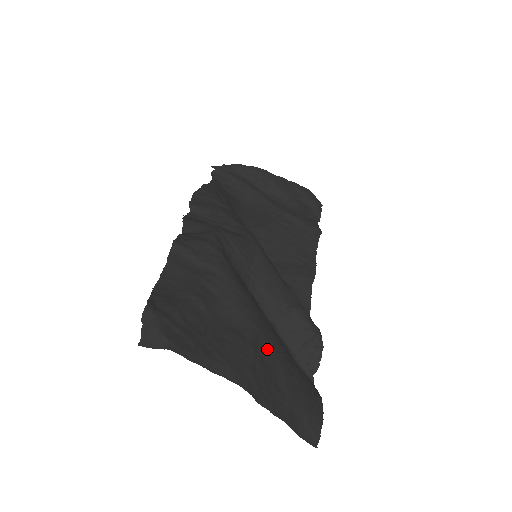
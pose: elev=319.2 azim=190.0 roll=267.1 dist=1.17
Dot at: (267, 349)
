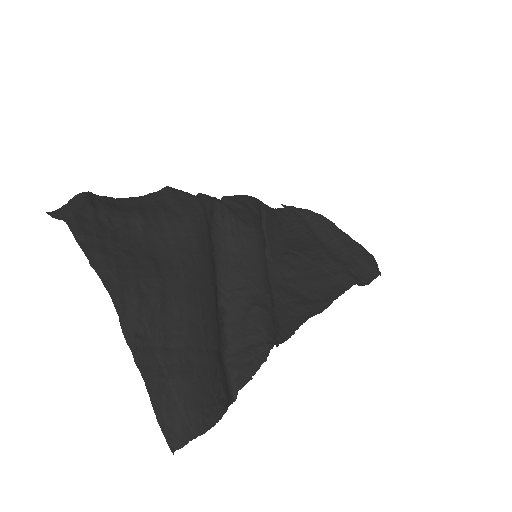
Dot at: (181, 301)
